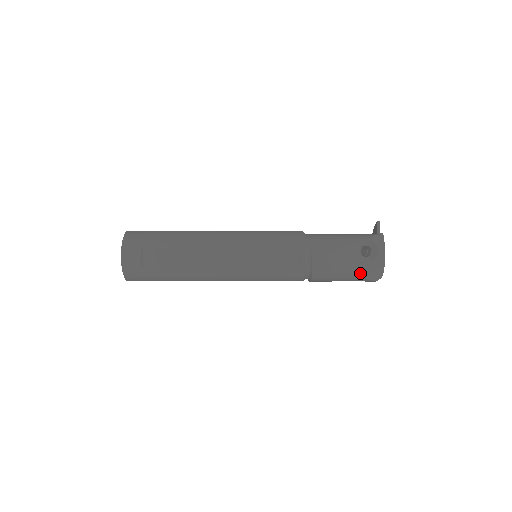
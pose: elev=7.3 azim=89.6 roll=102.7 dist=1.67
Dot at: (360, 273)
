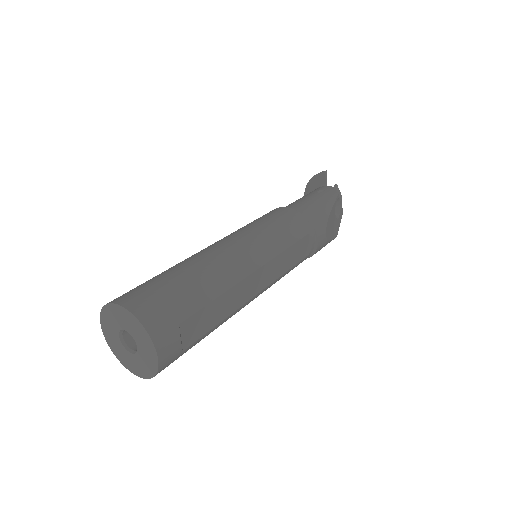
Dot at: (336, 233)
